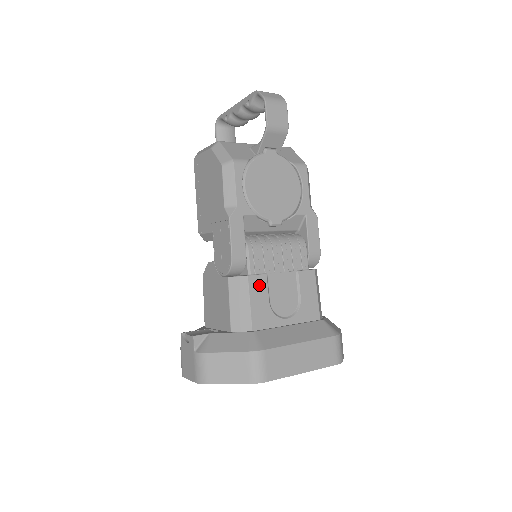
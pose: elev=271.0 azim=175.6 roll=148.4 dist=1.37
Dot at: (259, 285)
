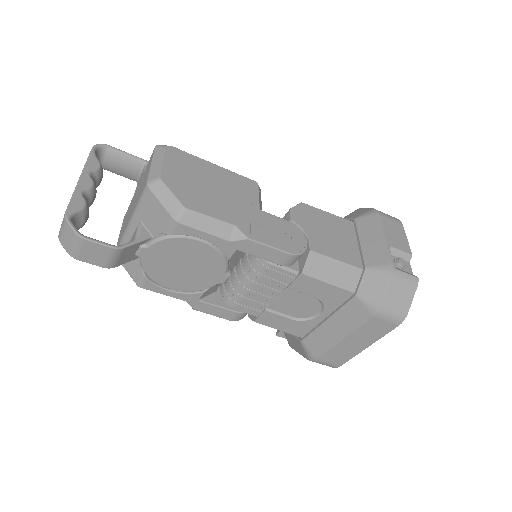
Dot at: (270, 319)
